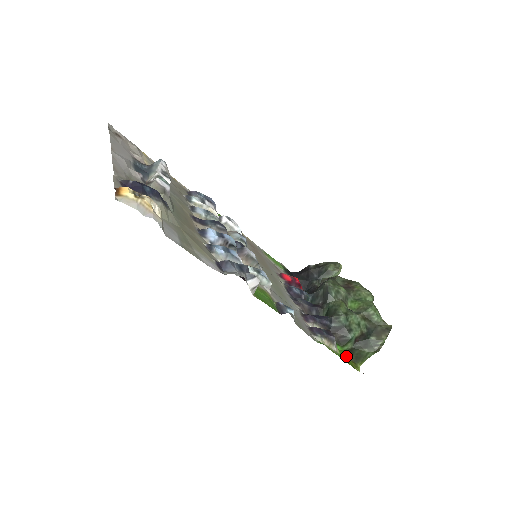
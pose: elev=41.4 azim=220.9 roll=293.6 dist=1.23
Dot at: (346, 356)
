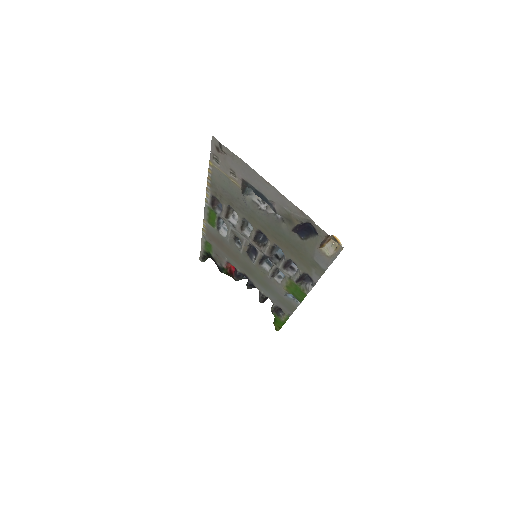
Dot at: (275, 321)
